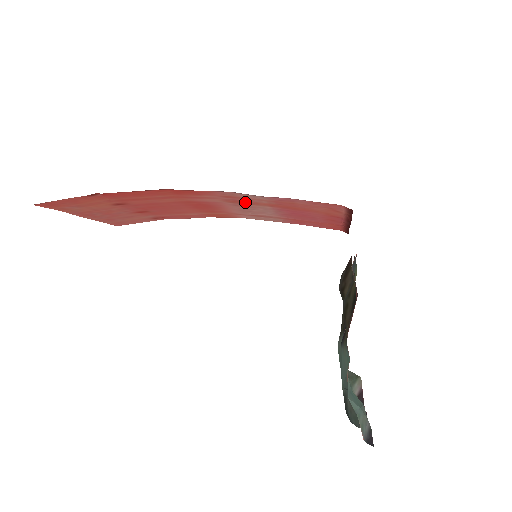
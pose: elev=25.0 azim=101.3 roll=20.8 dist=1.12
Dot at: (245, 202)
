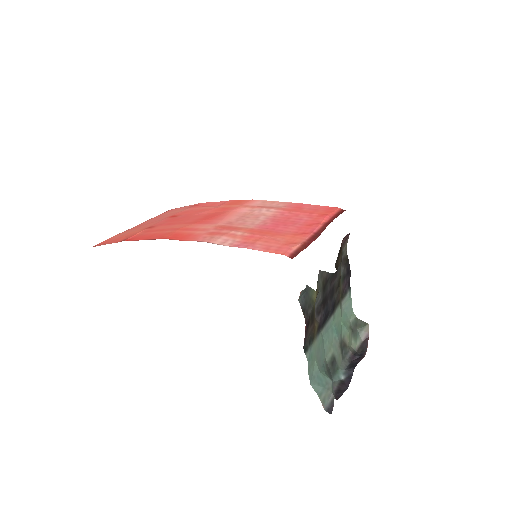
Dot at: (230, 228)
